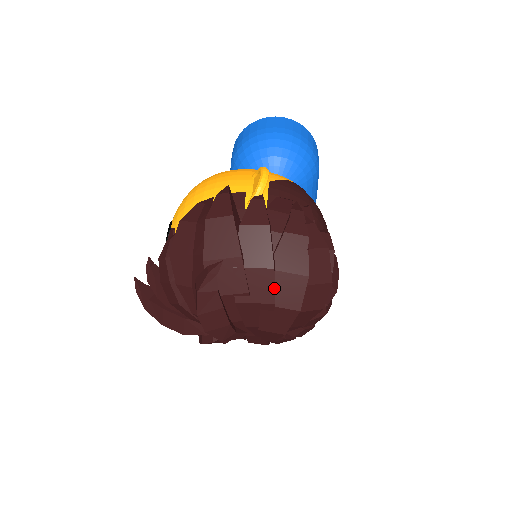
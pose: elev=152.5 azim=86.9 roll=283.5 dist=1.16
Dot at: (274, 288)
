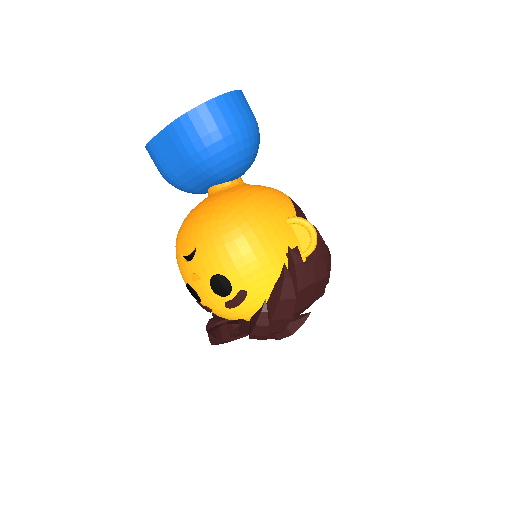
Dot at: occluded
